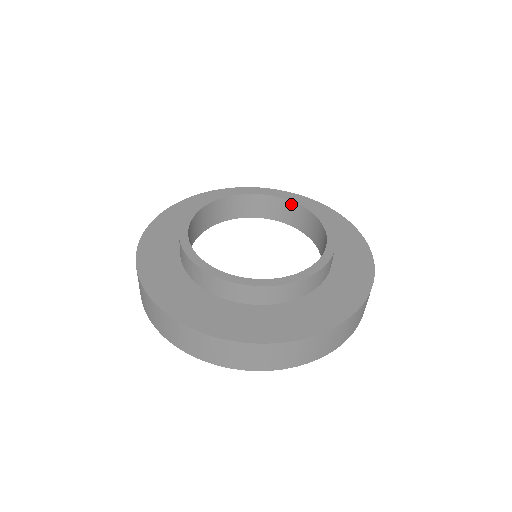
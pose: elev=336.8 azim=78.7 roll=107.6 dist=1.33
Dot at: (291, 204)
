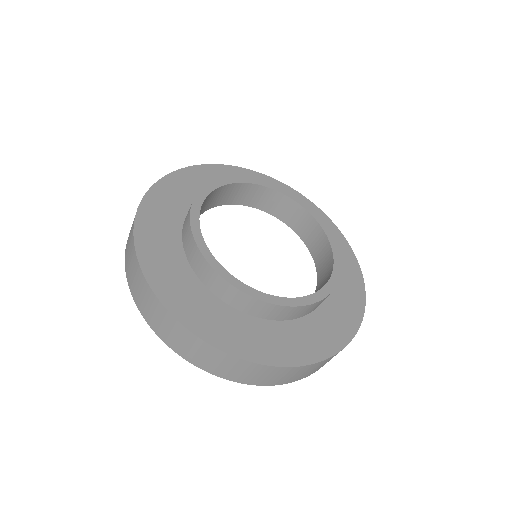
Dot at: (298, 207)
